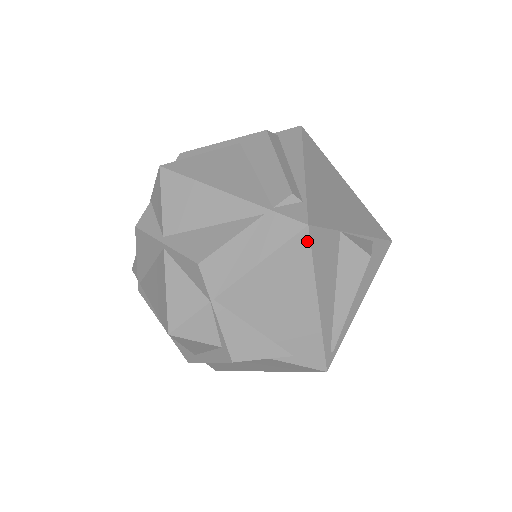
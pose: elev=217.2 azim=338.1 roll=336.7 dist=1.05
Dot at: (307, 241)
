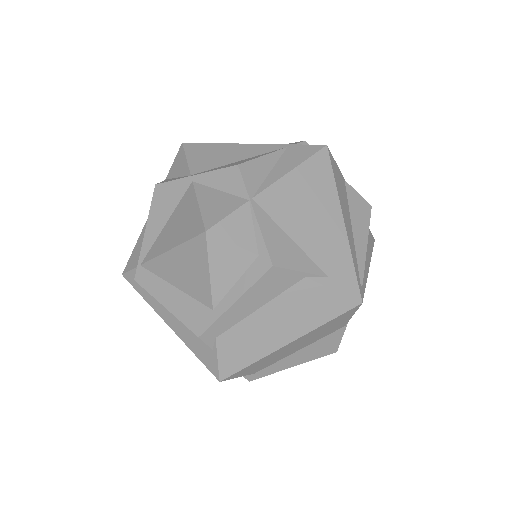
Dot at: (328, 158)
